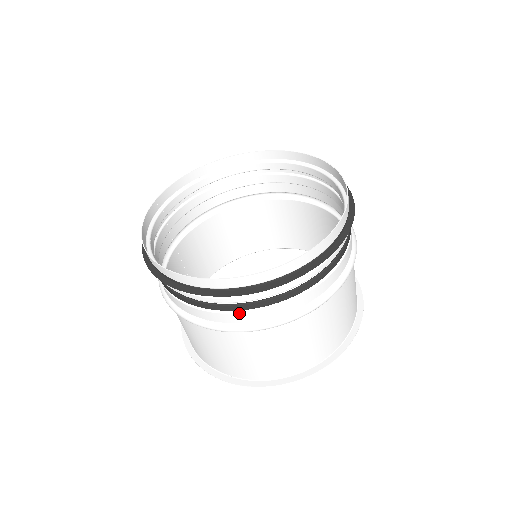
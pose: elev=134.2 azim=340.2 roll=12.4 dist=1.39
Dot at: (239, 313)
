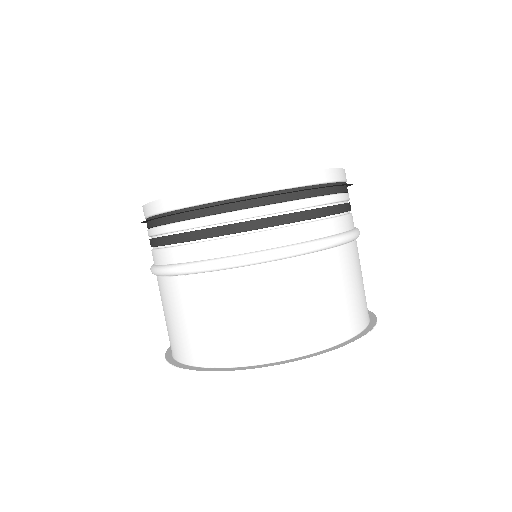
Dot at: (237, 237)
